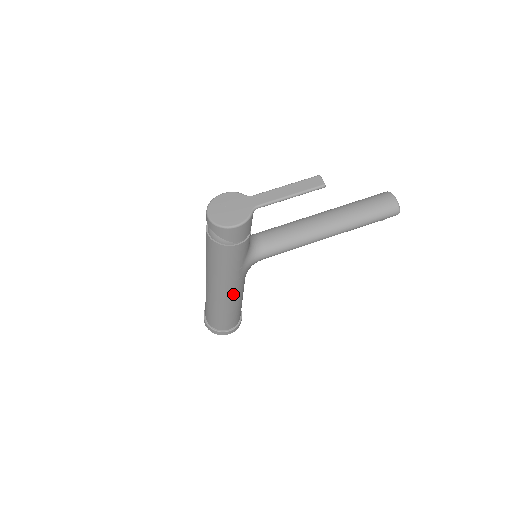
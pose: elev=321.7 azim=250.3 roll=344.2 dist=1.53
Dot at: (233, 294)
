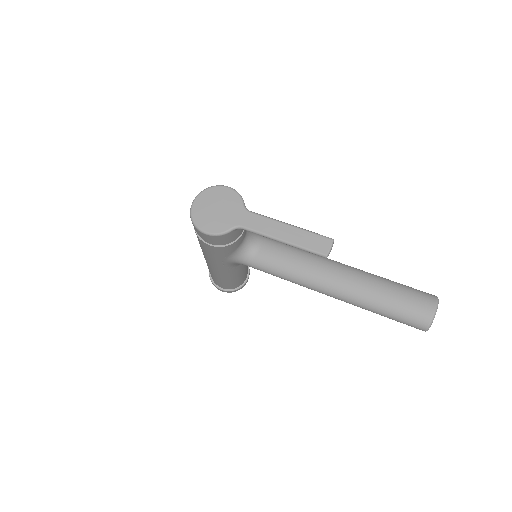
Dot at: (219, 271)
